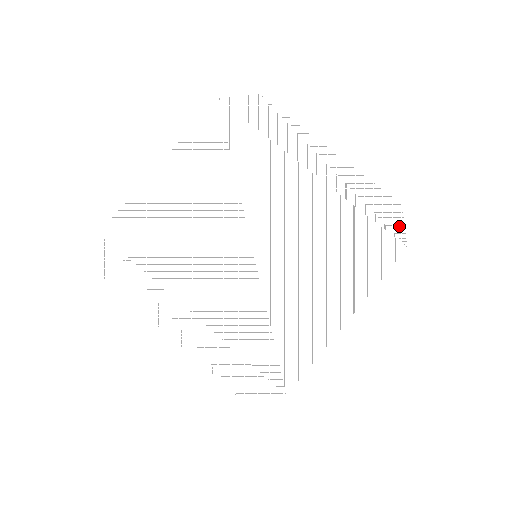
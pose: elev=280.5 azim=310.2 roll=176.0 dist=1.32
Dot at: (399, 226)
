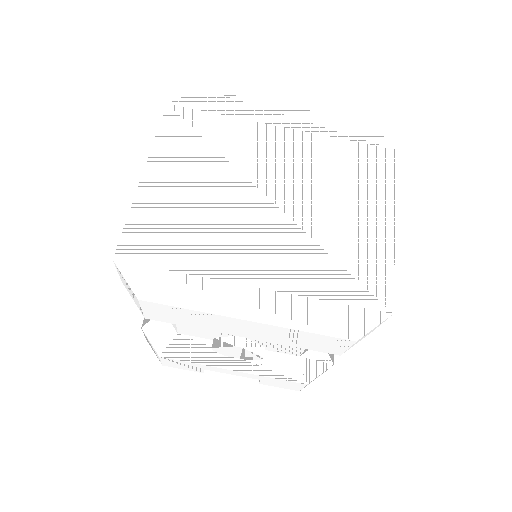
Dot at: (379, 138)
